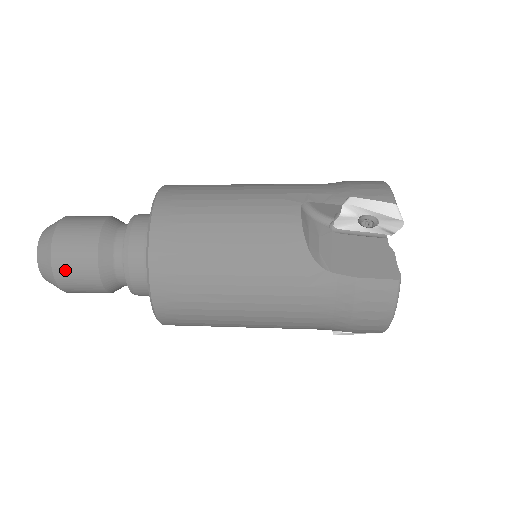
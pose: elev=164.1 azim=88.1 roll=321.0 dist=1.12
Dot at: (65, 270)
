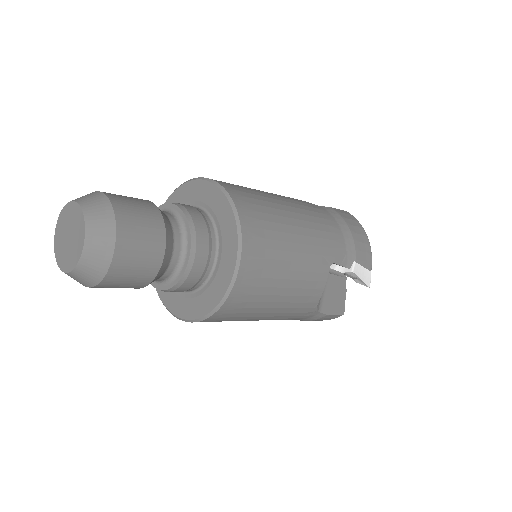
Dot at: (123, 202)
